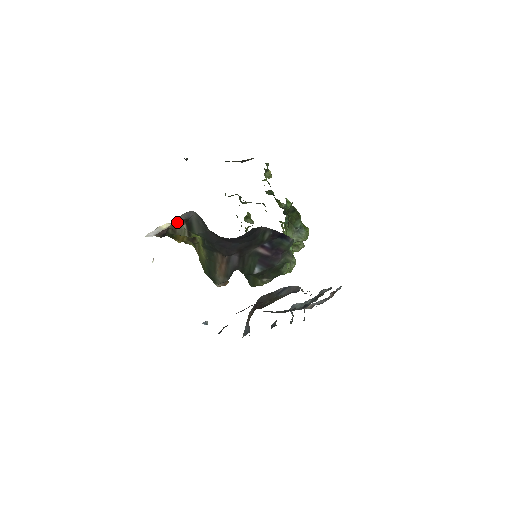
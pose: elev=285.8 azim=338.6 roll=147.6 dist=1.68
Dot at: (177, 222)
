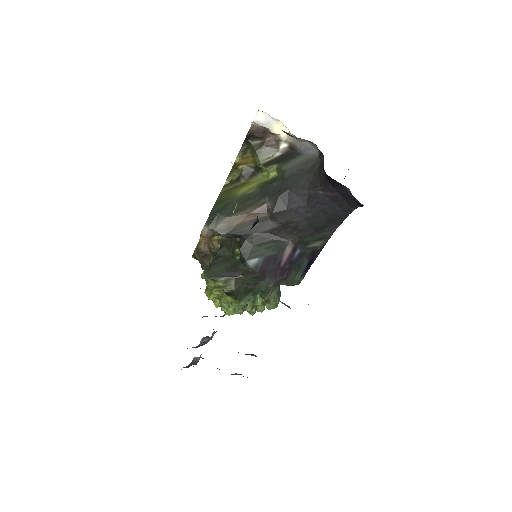
Dot at: (289, 141)
